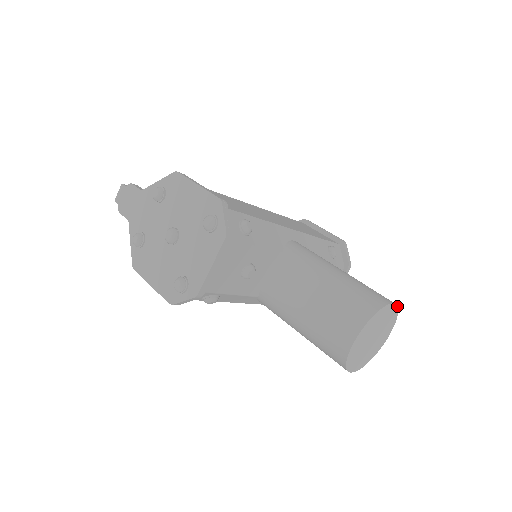
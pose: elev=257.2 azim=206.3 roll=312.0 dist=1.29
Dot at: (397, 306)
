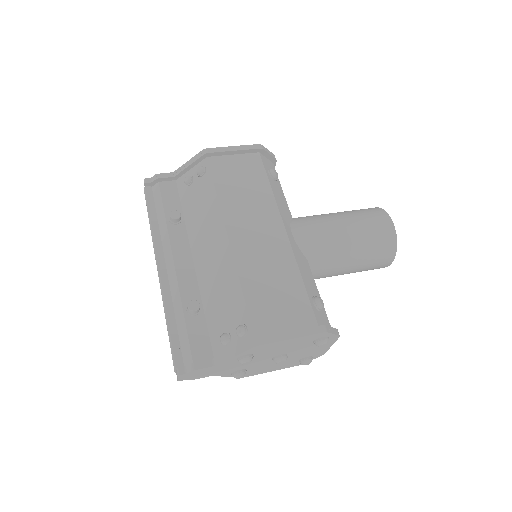
Dot at: occluded
